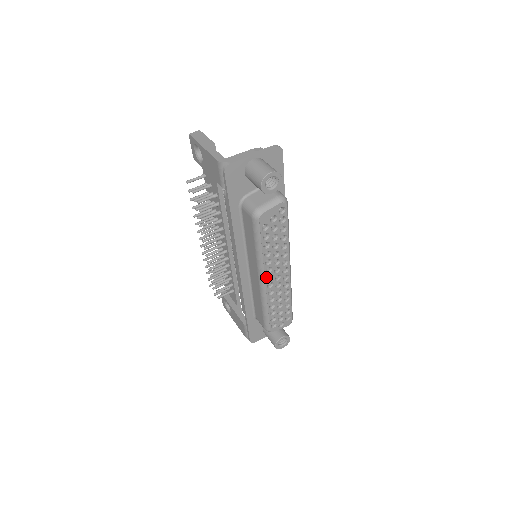
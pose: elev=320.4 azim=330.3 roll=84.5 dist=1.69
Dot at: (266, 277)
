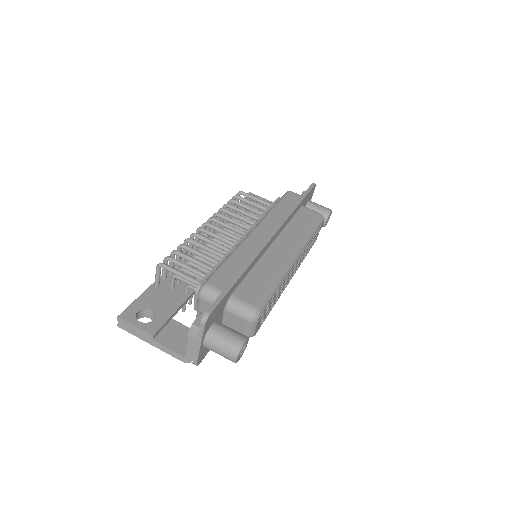
Dot at: (287, 284)
